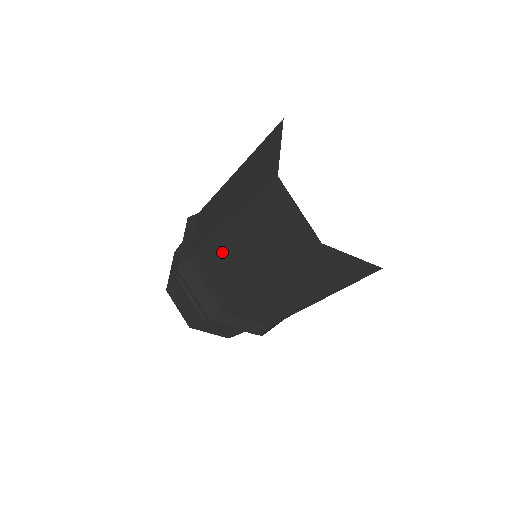
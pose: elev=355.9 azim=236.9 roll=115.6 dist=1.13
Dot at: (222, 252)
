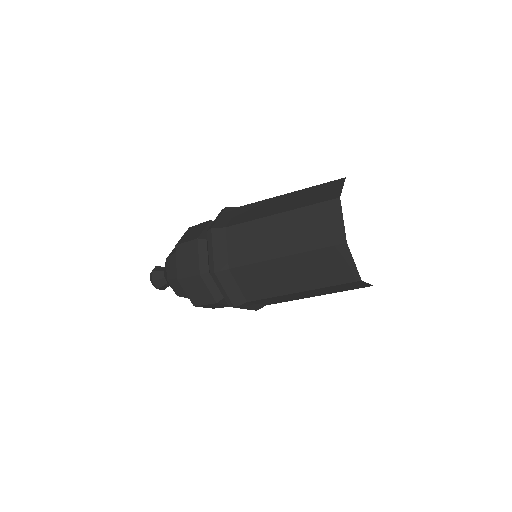
Dot at: (271, 270)
